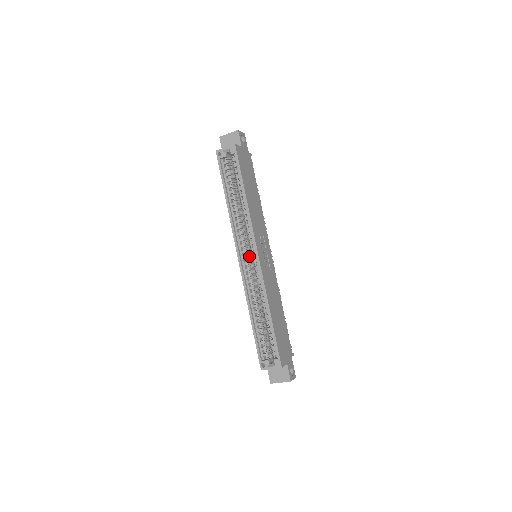
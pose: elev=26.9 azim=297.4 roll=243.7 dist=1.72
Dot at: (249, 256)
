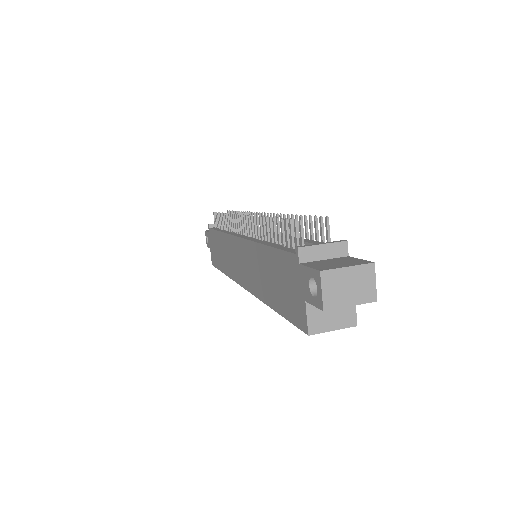
Dot at: occluded
